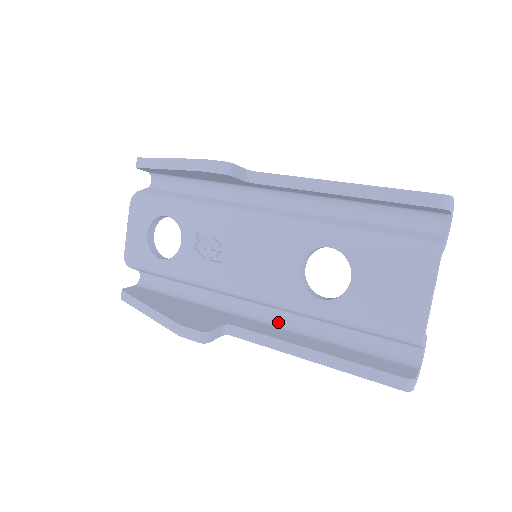
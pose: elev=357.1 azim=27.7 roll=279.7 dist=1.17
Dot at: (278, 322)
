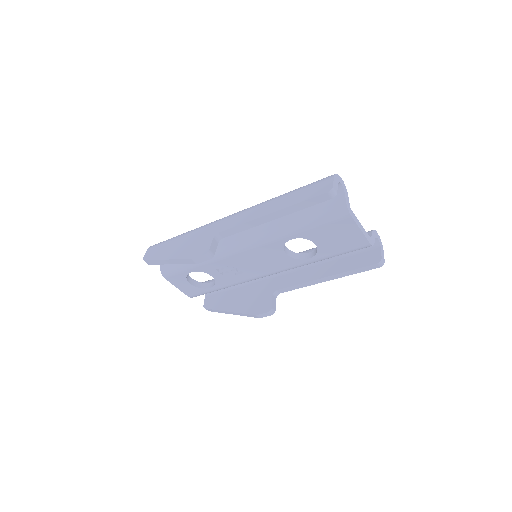
Dot at: occluded
